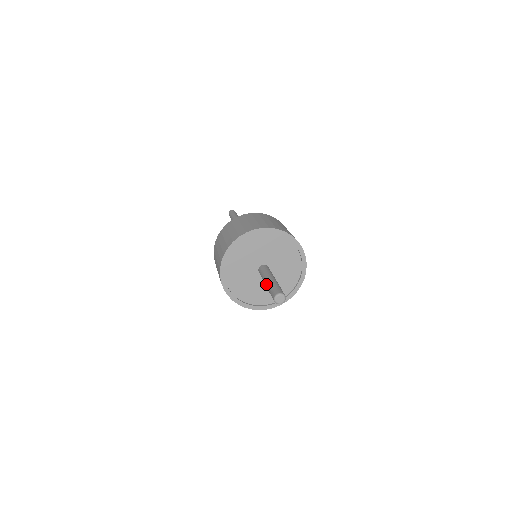
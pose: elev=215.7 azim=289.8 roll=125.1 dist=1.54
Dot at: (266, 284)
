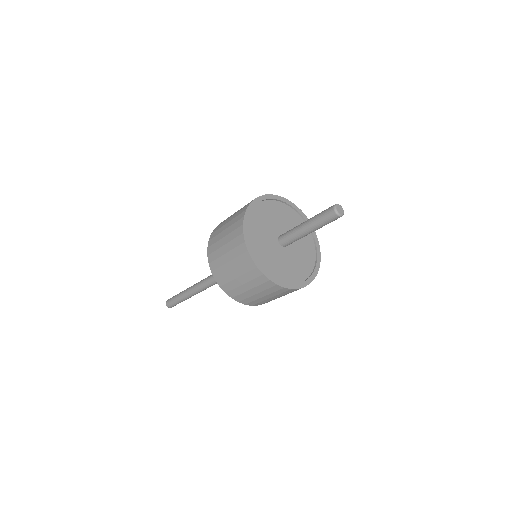
Dot at: (307, 221)
